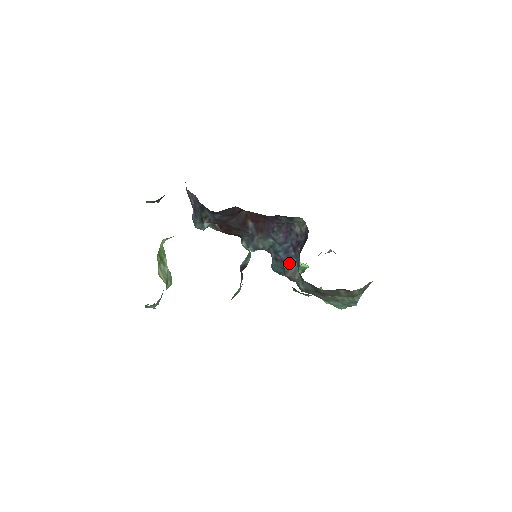
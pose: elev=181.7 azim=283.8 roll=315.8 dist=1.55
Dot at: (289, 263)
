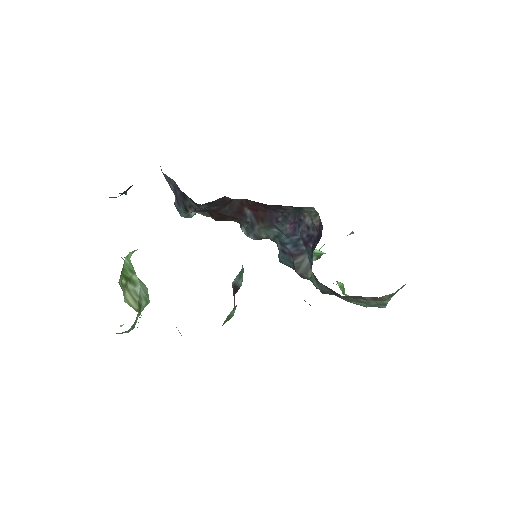
Dot at: (299, 258)
